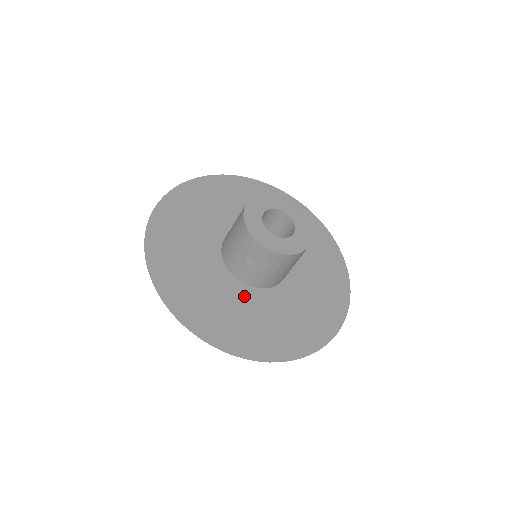
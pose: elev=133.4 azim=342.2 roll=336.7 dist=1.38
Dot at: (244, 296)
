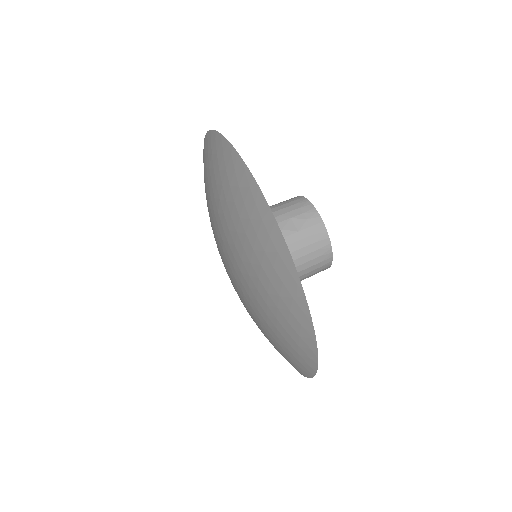
Dot at: occluded
